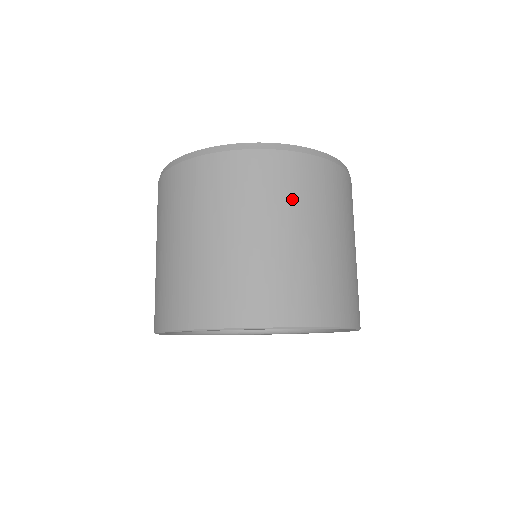
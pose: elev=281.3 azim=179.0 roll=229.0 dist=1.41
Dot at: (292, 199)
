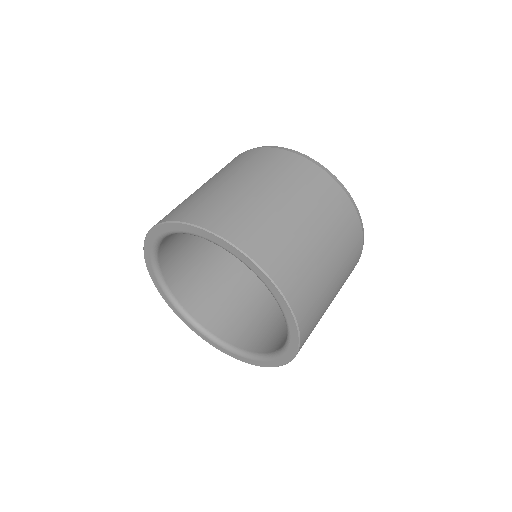
Dot at: (299, 187)
